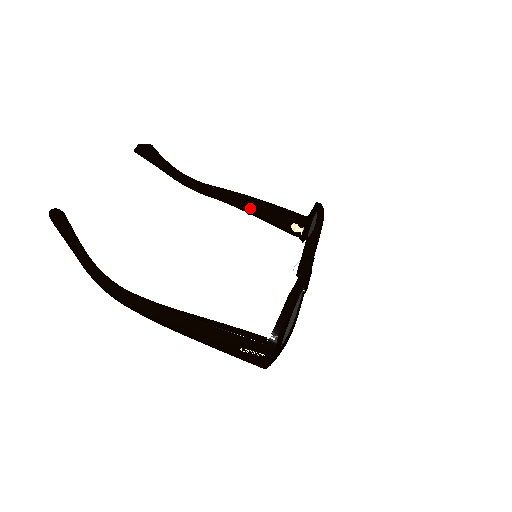
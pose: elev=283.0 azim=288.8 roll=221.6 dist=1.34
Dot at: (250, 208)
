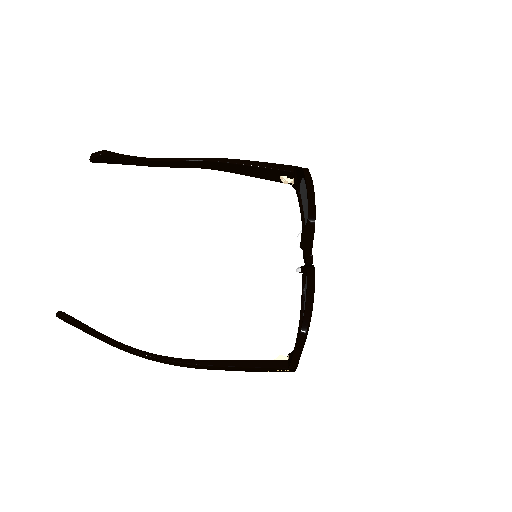
Dot at: (232, 169)
